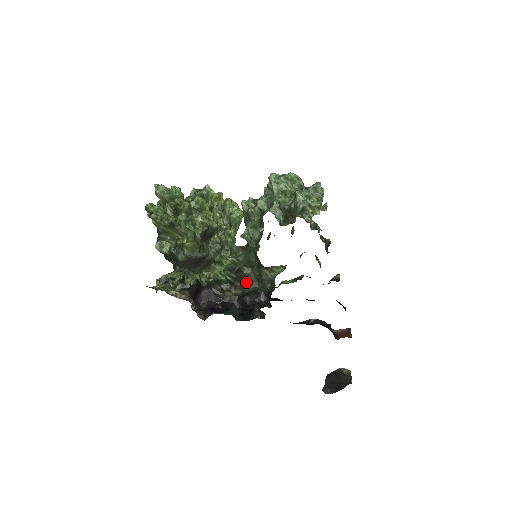
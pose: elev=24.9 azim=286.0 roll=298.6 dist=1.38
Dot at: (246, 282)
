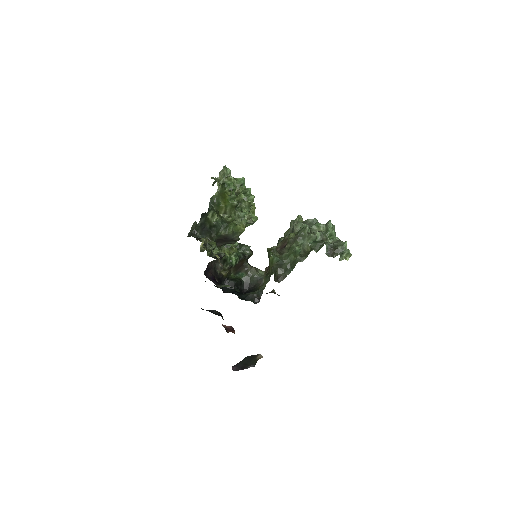
Dot at: (234, 270)
